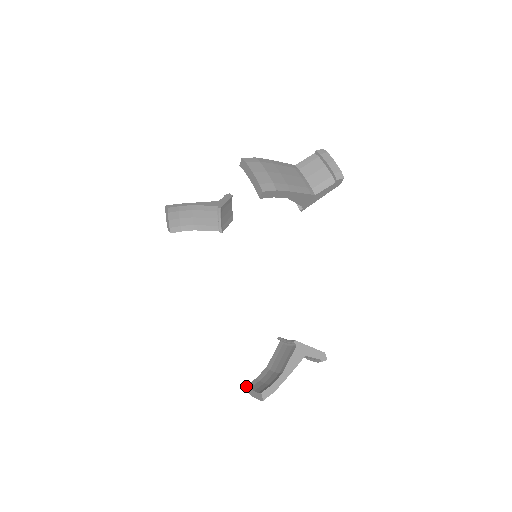
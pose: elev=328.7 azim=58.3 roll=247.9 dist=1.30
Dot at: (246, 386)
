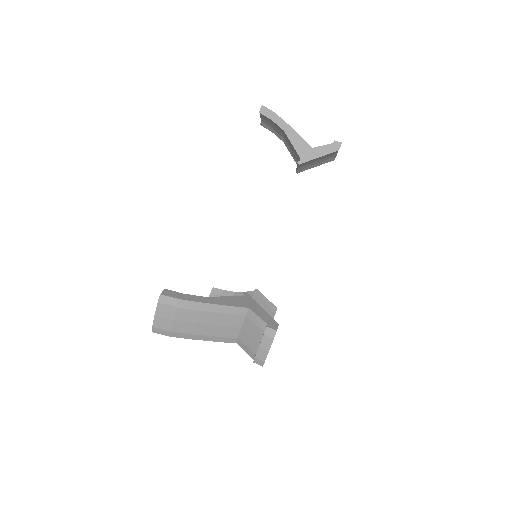
Dot at: occluded
